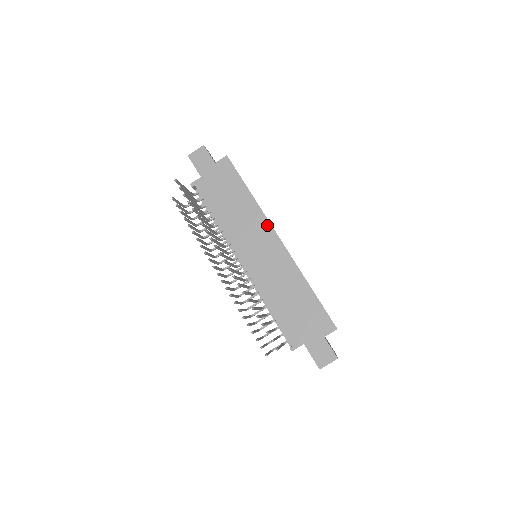
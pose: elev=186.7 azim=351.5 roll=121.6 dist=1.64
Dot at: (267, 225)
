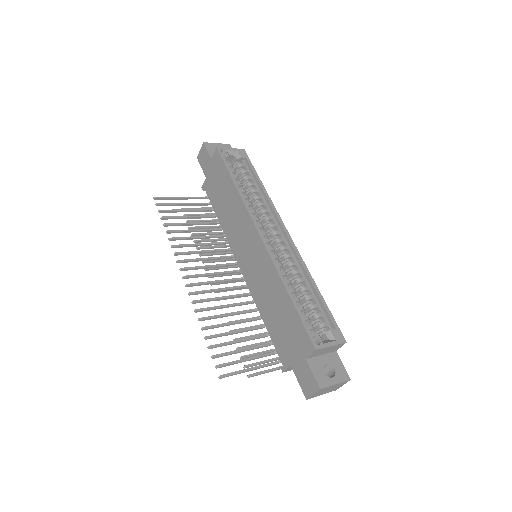
Dot at: (249, 220)
